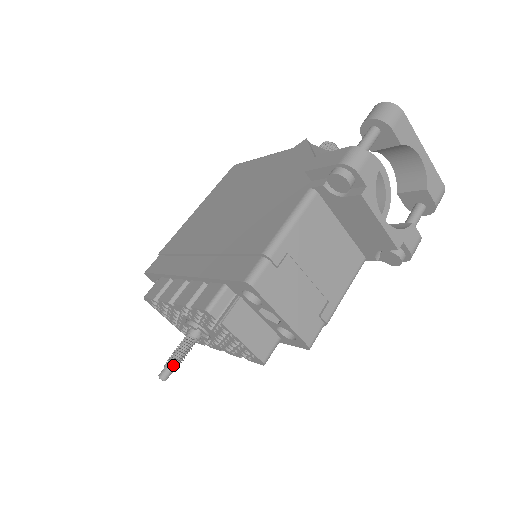
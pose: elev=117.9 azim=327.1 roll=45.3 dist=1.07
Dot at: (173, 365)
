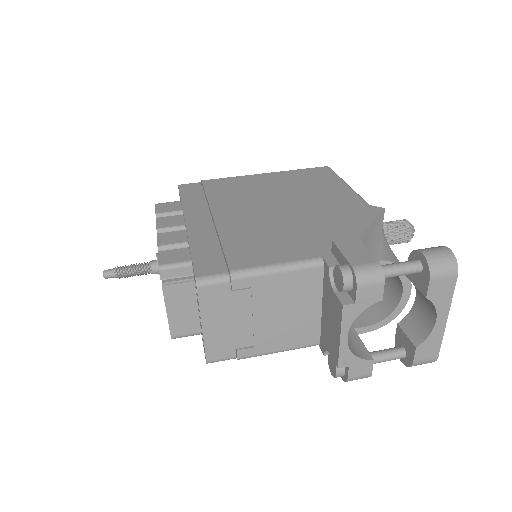
Dot at: (119, 273)
